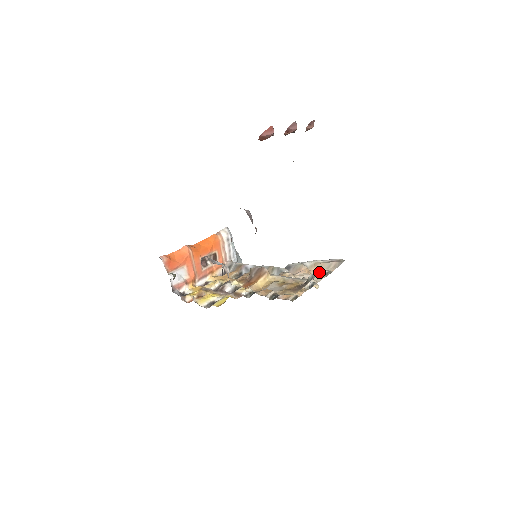
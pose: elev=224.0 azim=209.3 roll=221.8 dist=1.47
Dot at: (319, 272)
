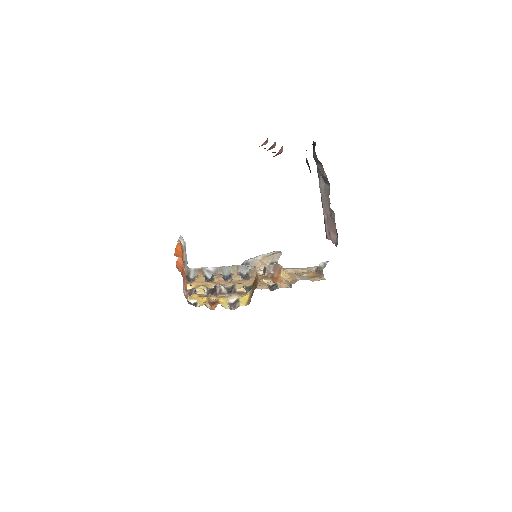
Dot at: (270, 264)
